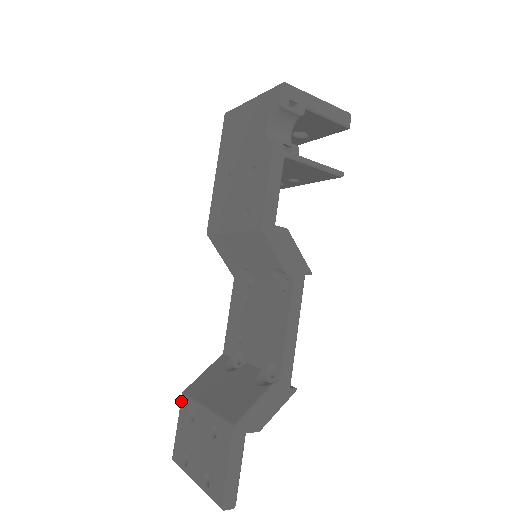
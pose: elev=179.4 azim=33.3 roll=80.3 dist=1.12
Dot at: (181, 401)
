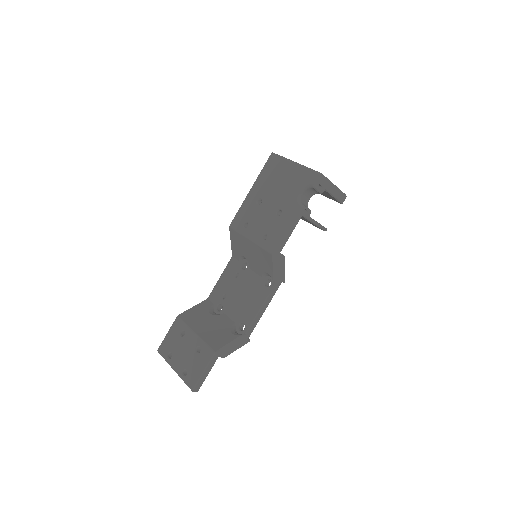
Dot at: (175, 320)
